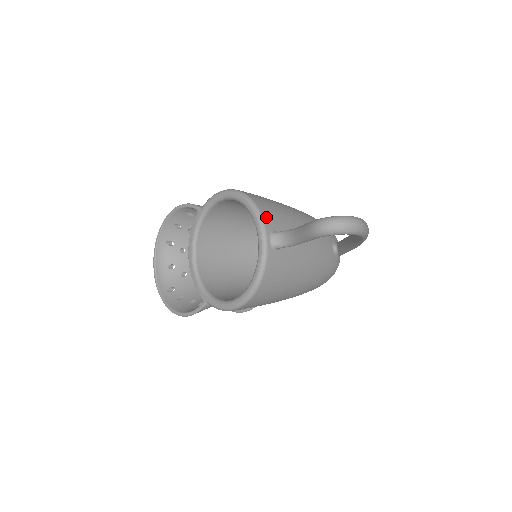
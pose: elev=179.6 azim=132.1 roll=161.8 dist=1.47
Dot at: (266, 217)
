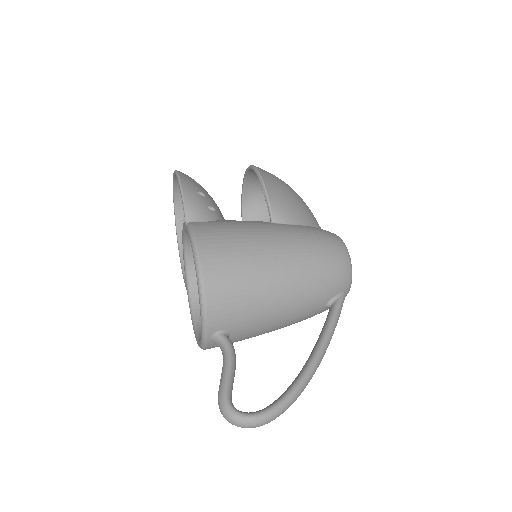
Dot at: (213, 320)
